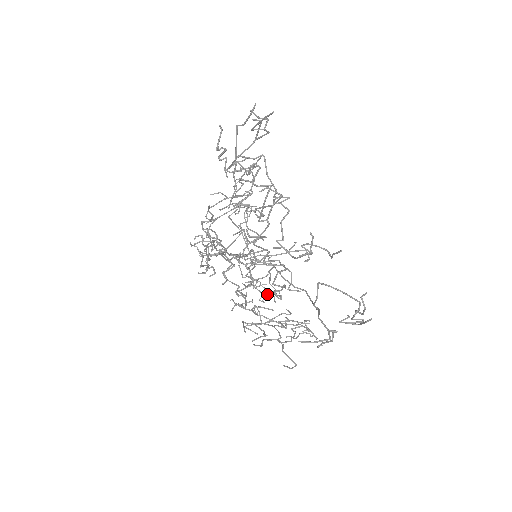
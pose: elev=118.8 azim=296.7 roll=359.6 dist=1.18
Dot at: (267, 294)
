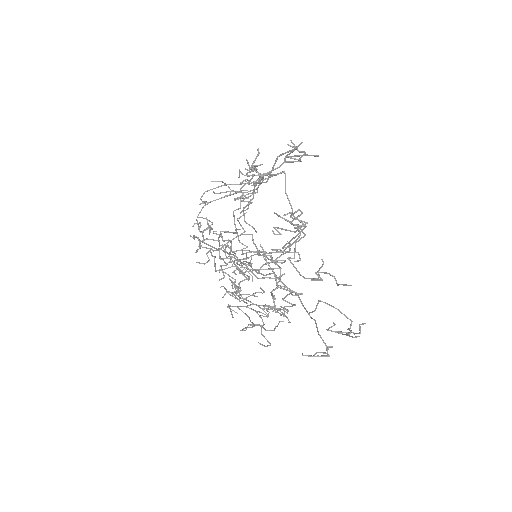
Dot at: occluded
